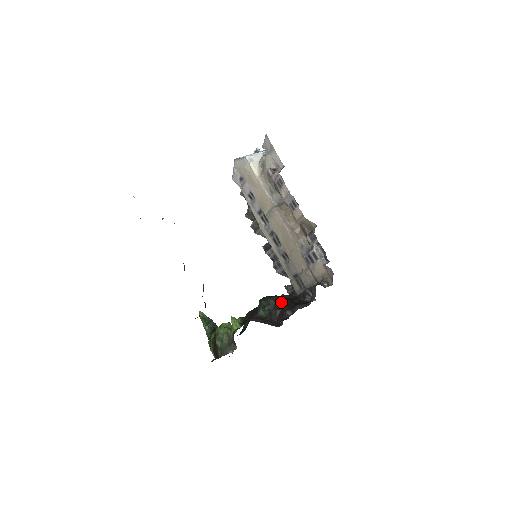
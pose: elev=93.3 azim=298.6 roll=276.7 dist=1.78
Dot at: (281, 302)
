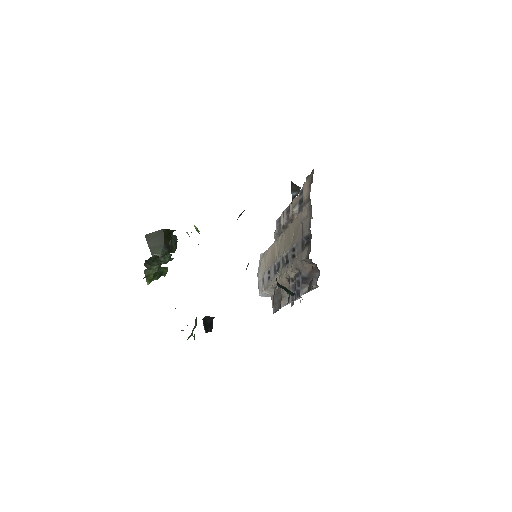
Dot at: occluded
